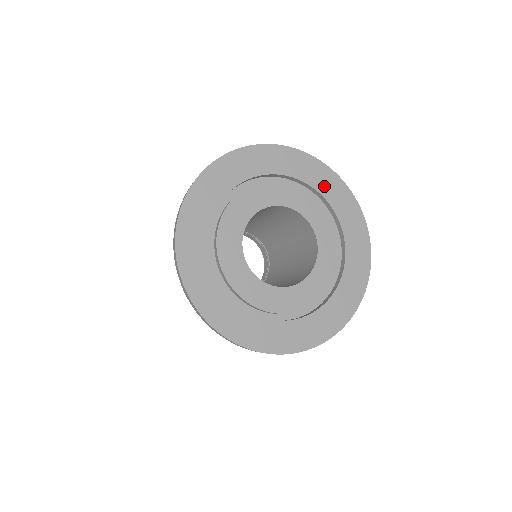
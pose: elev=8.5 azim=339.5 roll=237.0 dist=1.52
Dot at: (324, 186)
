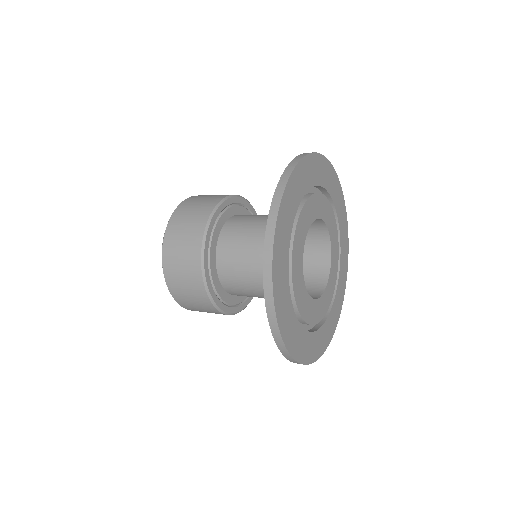
Dot at: (343, 261)
